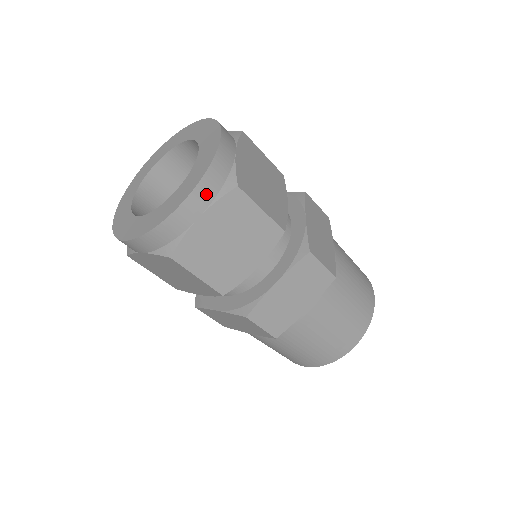
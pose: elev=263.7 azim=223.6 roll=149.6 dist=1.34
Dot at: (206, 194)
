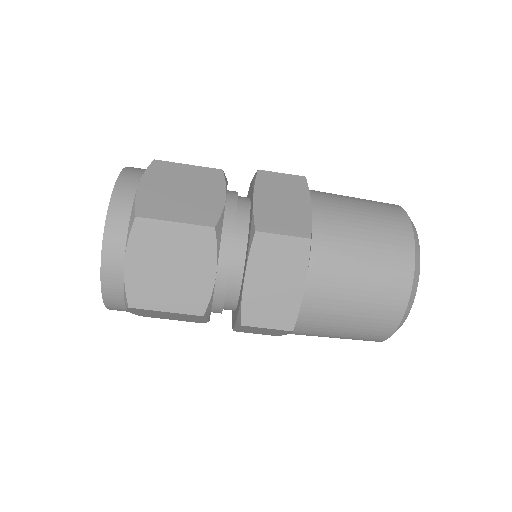
Dot at: (117, 240)
